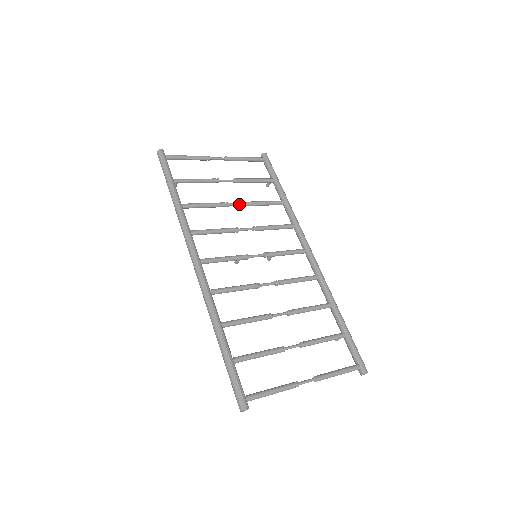
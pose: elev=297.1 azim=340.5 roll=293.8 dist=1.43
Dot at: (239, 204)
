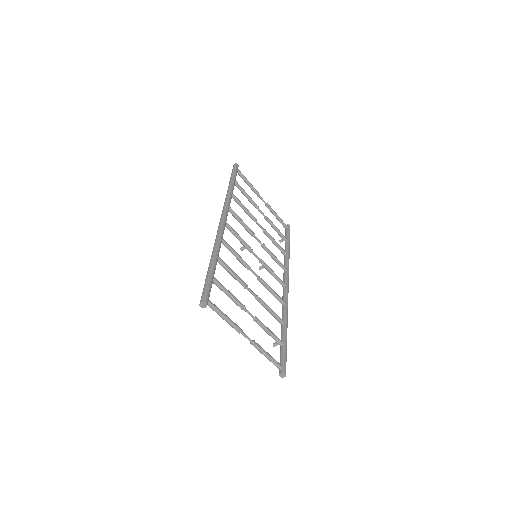
Dot at: (262, 227)
